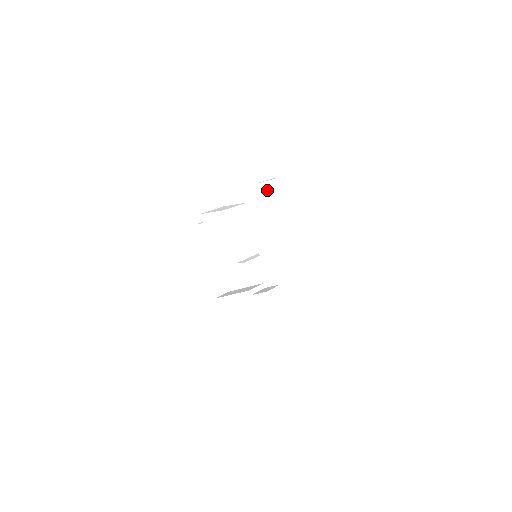
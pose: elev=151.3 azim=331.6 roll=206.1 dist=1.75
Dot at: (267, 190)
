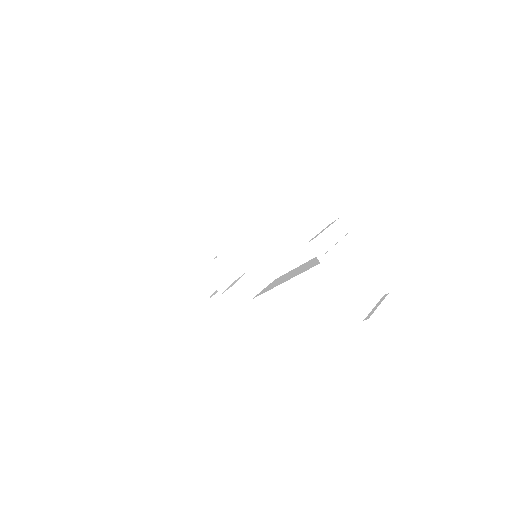
Dot at: (344, 308)
